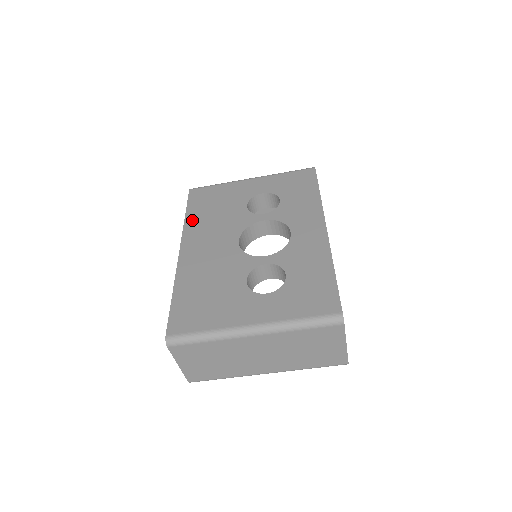
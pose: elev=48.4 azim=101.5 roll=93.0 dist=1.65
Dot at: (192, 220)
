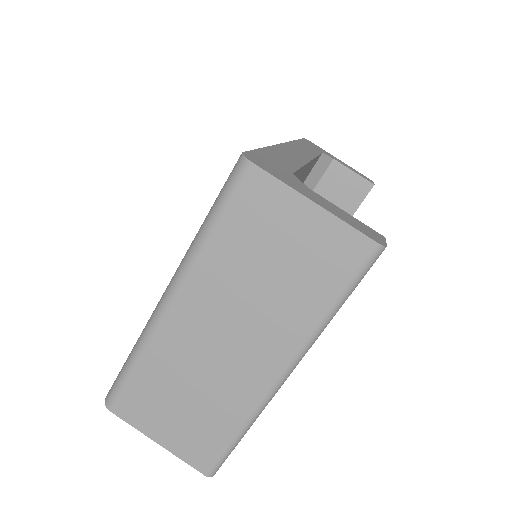
Dot at: occluded
